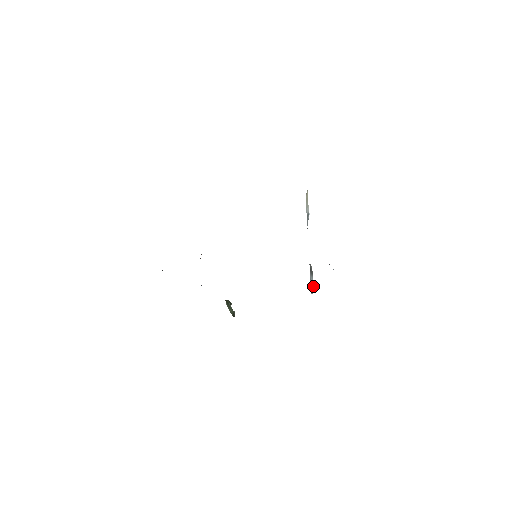
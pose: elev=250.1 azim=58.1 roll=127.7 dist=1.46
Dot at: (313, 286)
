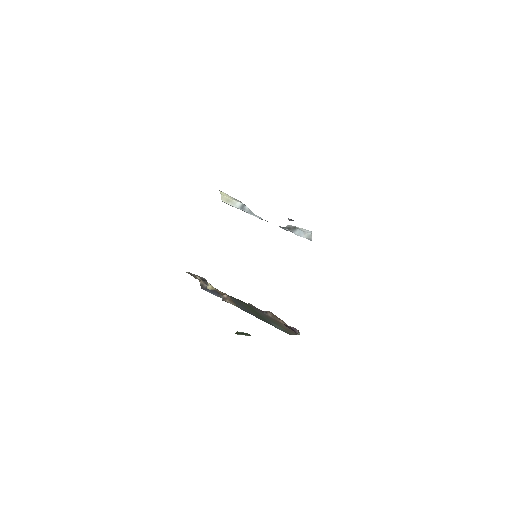
Dot at: (306, 233)
